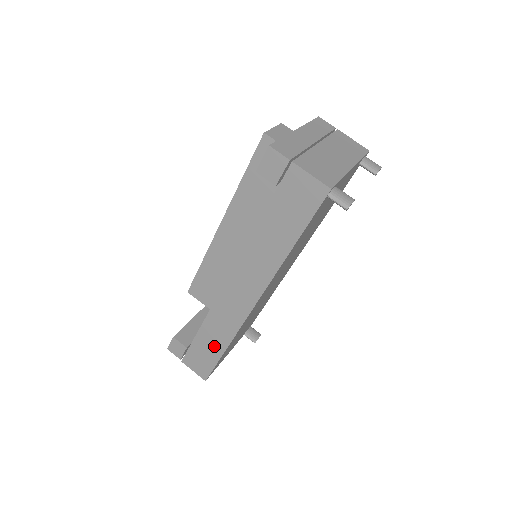
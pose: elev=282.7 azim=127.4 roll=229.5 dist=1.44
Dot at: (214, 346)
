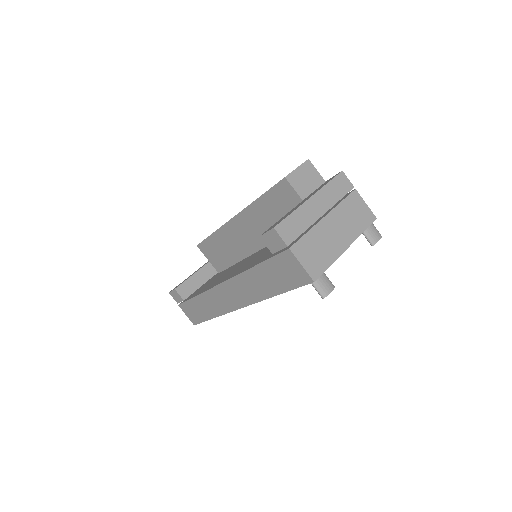
Dot at: (204, 312)
